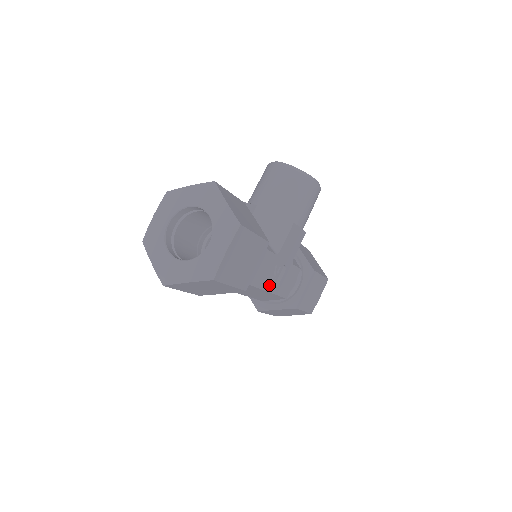
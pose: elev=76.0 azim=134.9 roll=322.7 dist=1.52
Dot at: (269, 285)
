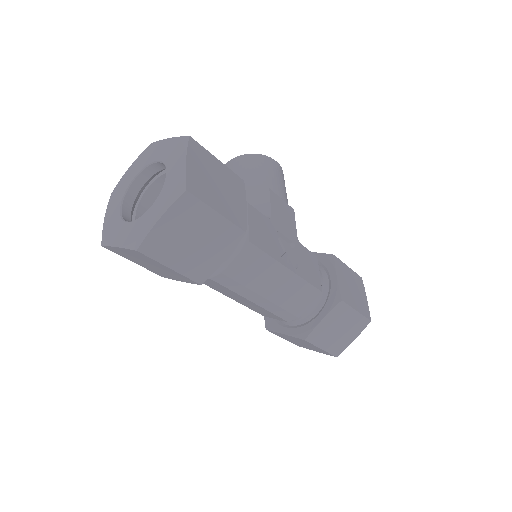
Dot at: occluded
